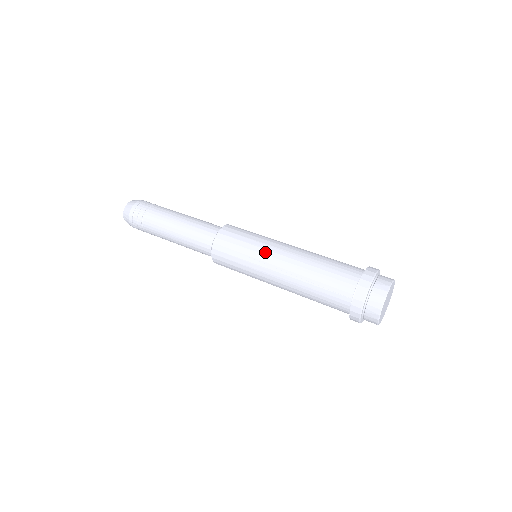
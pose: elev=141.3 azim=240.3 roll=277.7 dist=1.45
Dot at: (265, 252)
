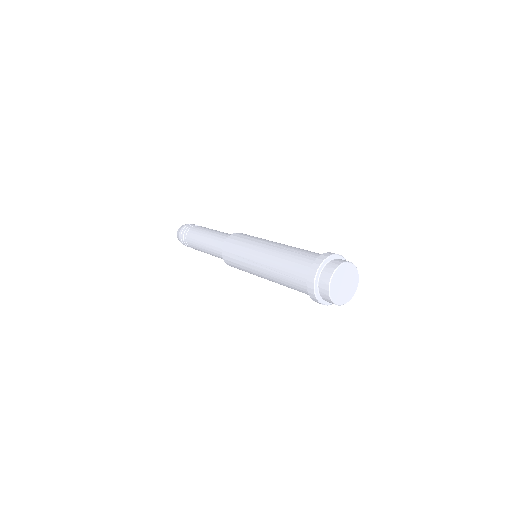
Dot at: occluded
